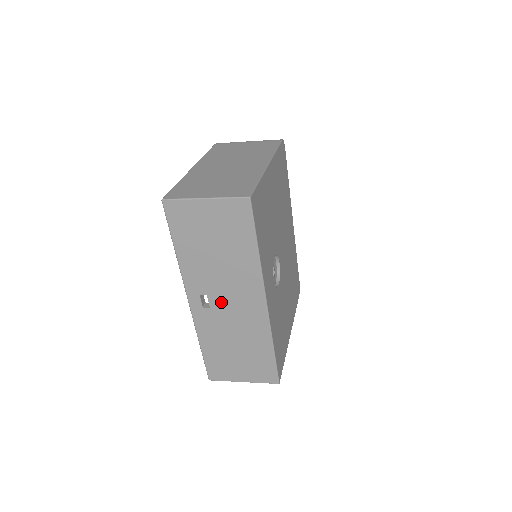
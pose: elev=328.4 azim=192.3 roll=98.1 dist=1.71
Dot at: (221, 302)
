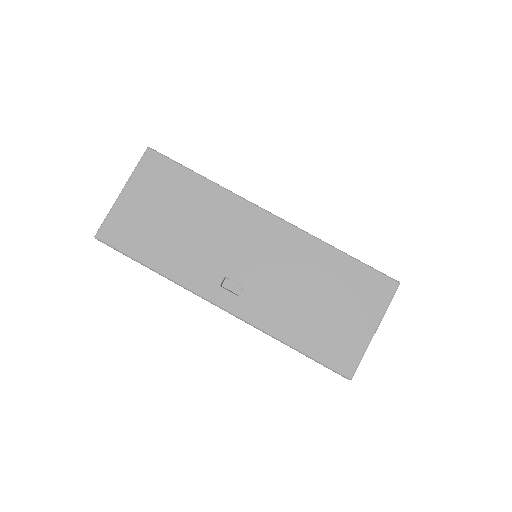
Dot at: (243, 267)
